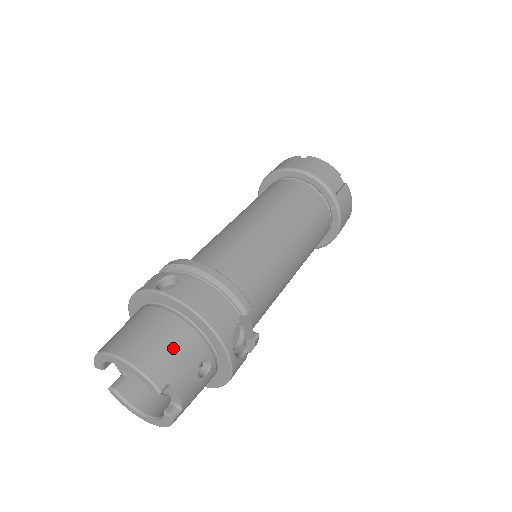
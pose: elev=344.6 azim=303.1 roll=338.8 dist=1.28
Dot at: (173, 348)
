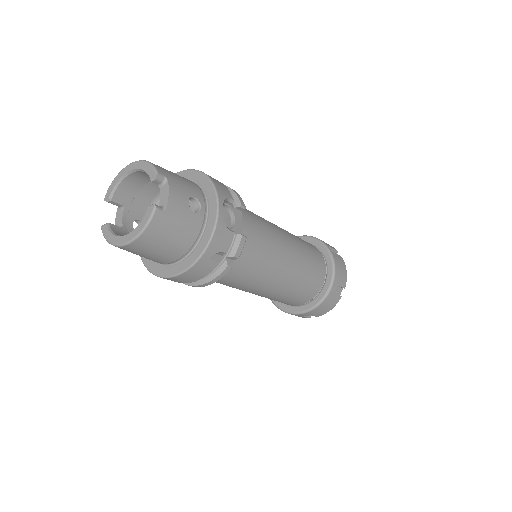
Dot at: (177, 175)
